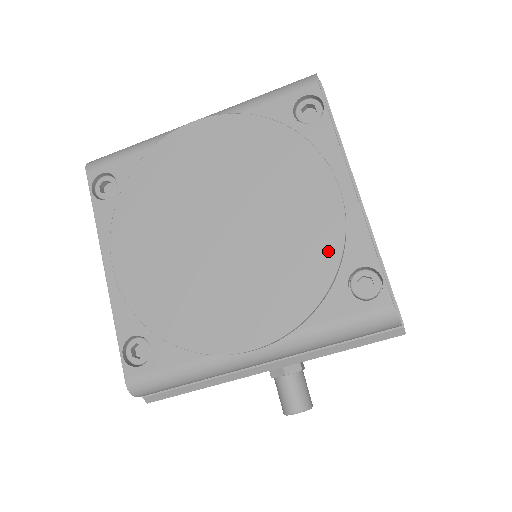
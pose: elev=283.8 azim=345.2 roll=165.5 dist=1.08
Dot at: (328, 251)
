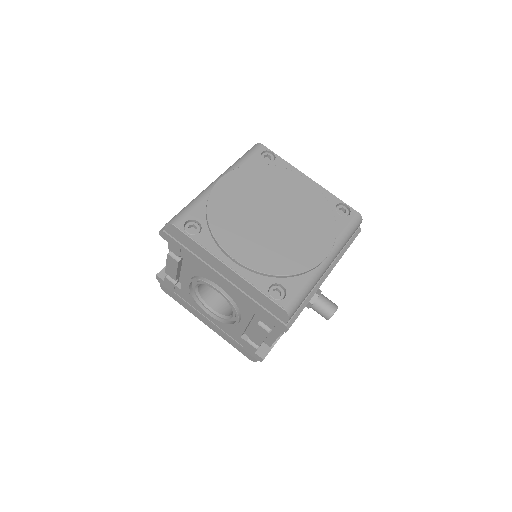
Dot at: (323, 203)
